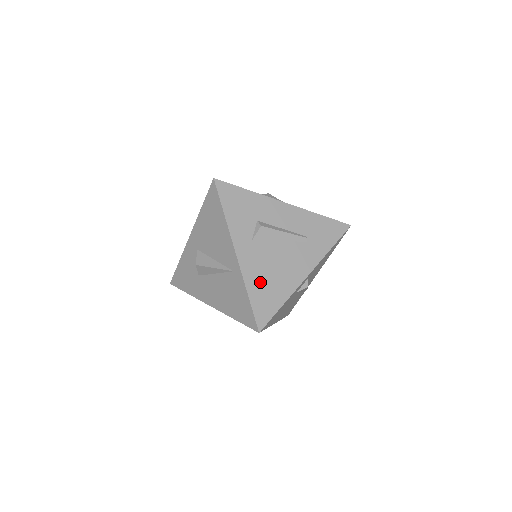
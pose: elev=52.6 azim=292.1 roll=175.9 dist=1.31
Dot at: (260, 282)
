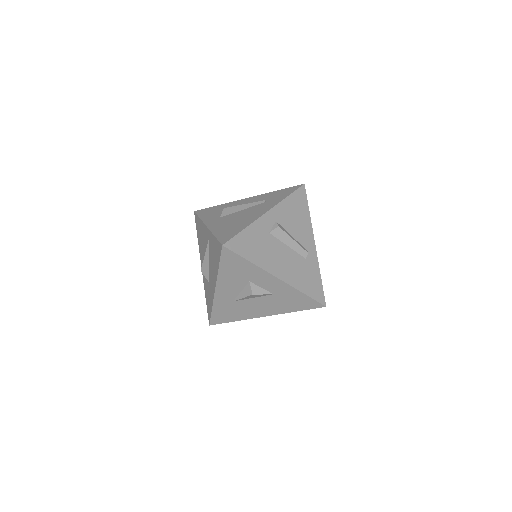
Dot at: (225, 228)
